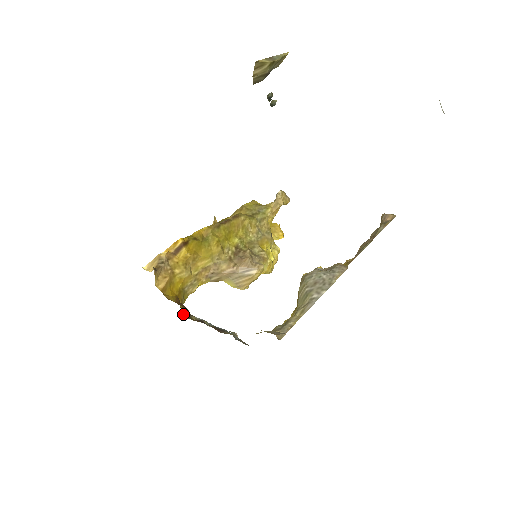
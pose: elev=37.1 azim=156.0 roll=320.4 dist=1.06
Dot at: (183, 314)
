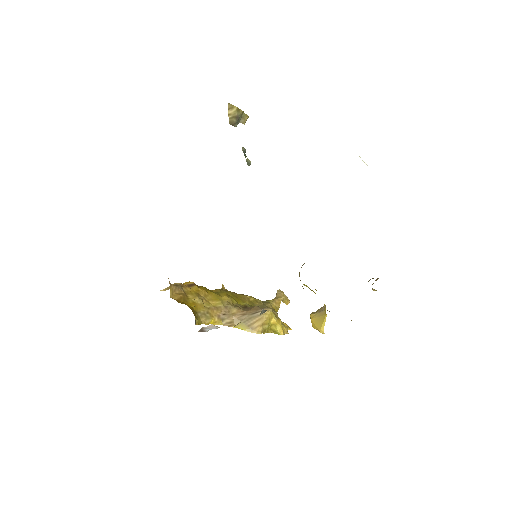
Dot at: occluded
